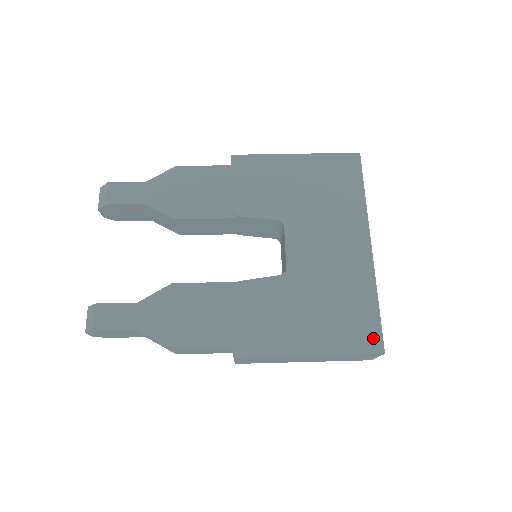
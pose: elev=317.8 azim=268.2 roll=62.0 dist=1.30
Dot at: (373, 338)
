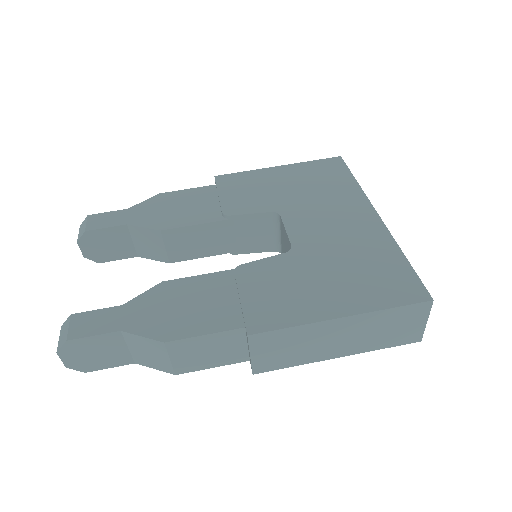
Dot at: (413, 288)
